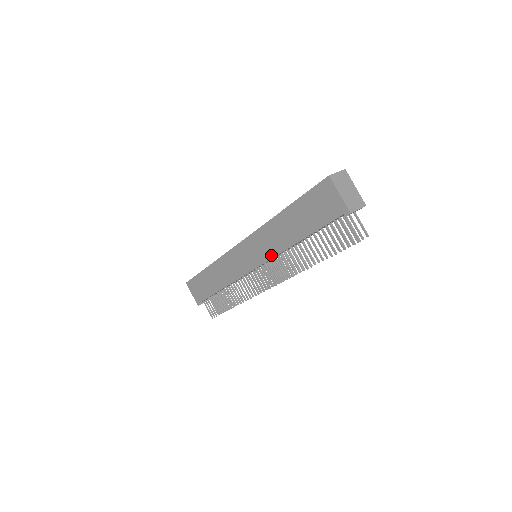
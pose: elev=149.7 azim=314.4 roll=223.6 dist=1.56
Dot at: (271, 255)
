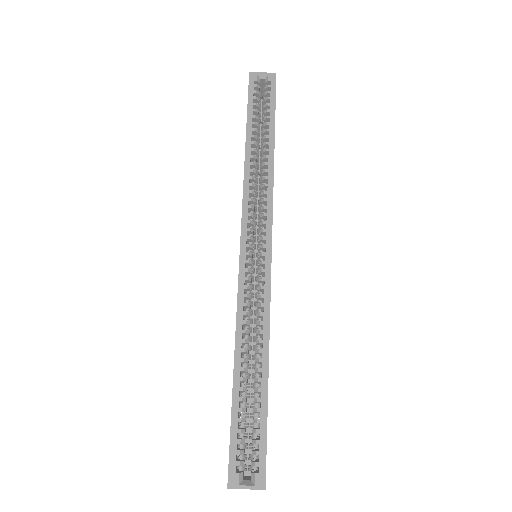
Dot at: occluded
